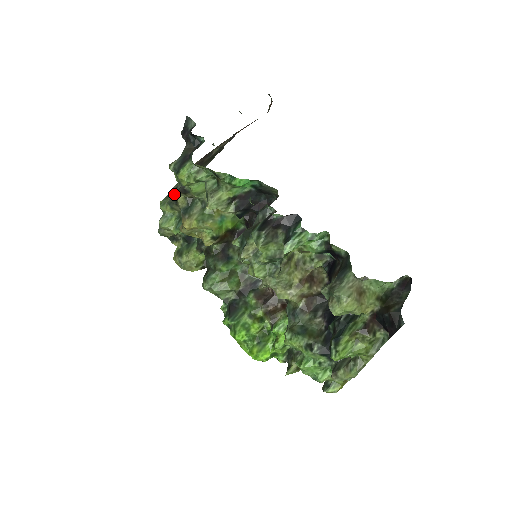
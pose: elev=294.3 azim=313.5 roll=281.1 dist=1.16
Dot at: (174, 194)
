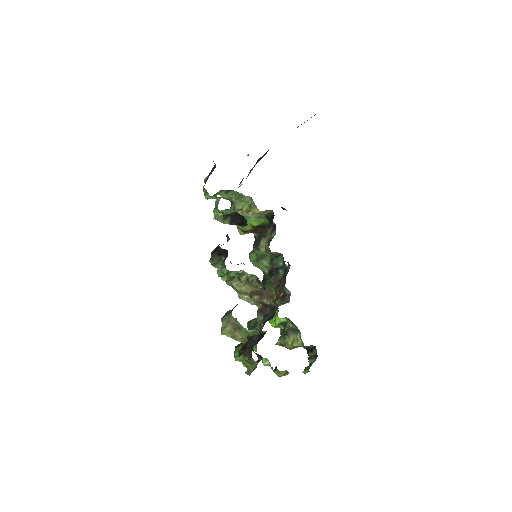
Dot at: occluded
